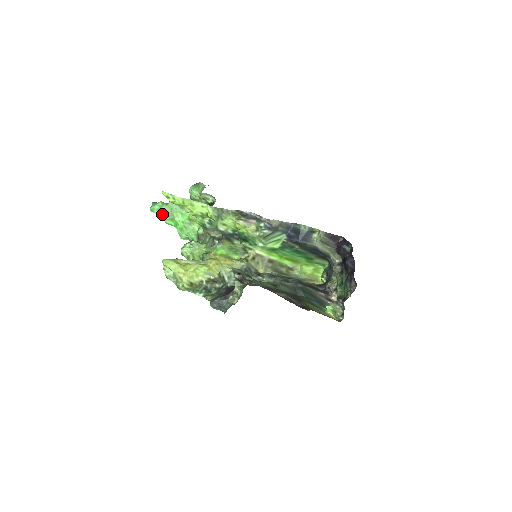
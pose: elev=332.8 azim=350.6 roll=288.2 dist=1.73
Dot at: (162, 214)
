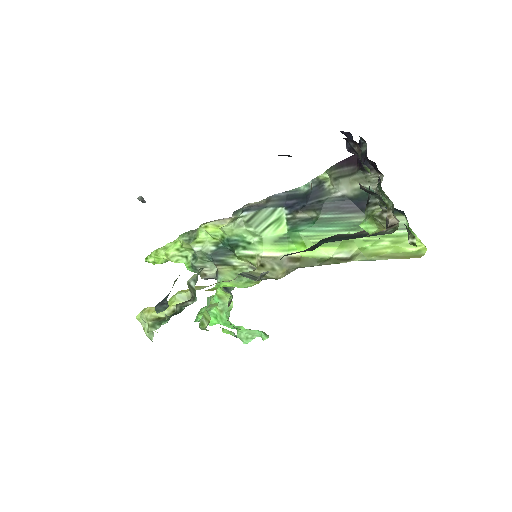
Dot at: (199, 315)
